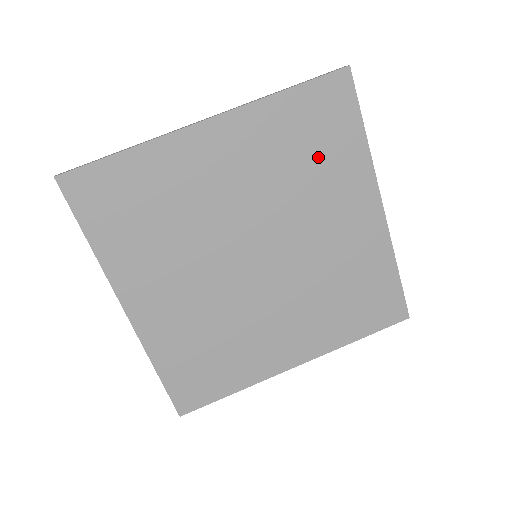
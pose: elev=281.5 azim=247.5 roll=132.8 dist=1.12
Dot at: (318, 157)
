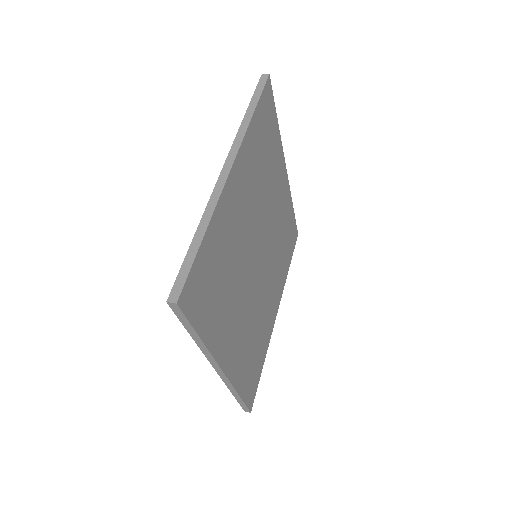
Dot at: (268, 156)
